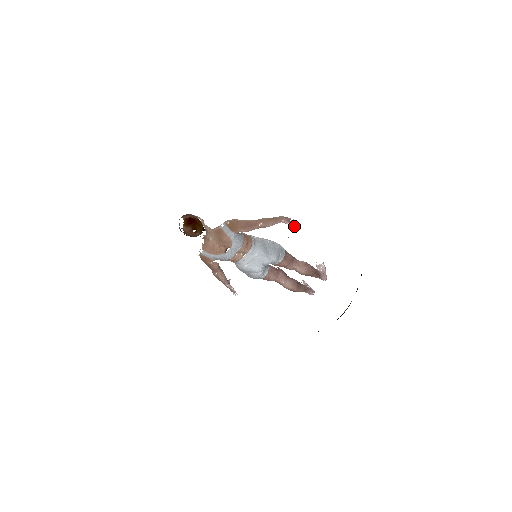
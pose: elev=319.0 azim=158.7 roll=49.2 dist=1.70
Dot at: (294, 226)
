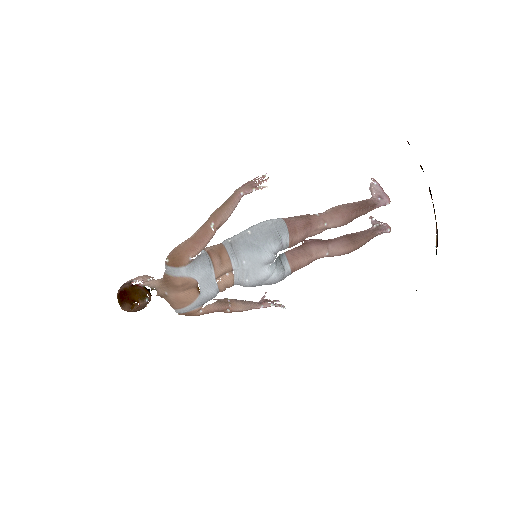
Dot at: (263, 187)
